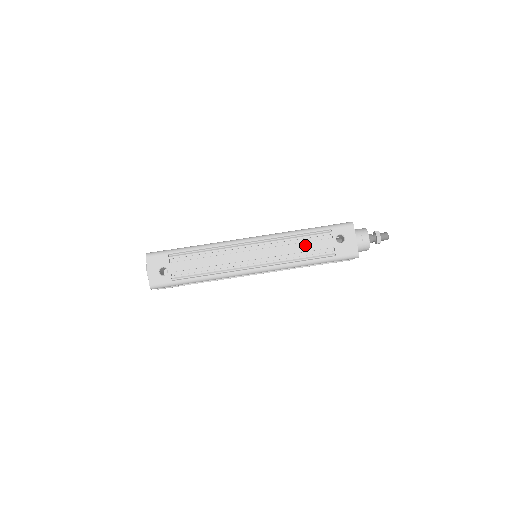
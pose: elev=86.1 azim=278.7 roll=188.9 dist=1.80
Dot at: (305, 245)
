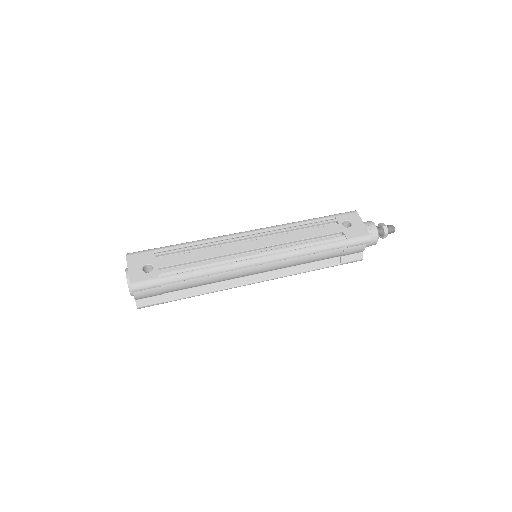
Dot at: (311, 232)
